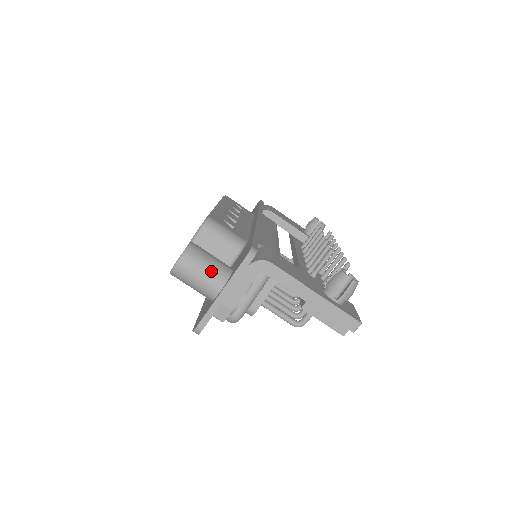
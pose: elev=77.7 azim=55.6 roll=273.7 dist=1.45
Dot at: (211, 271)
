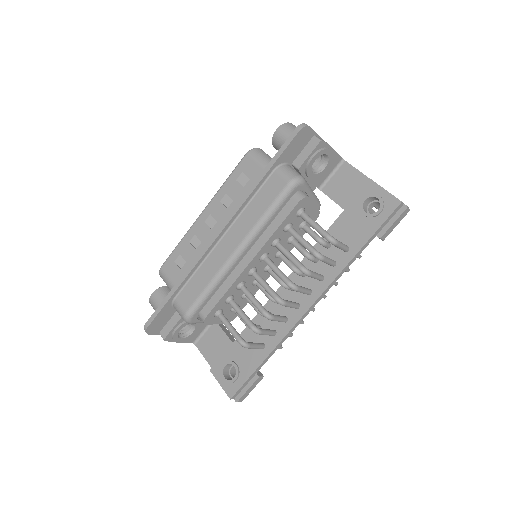
Dot at: occluded
